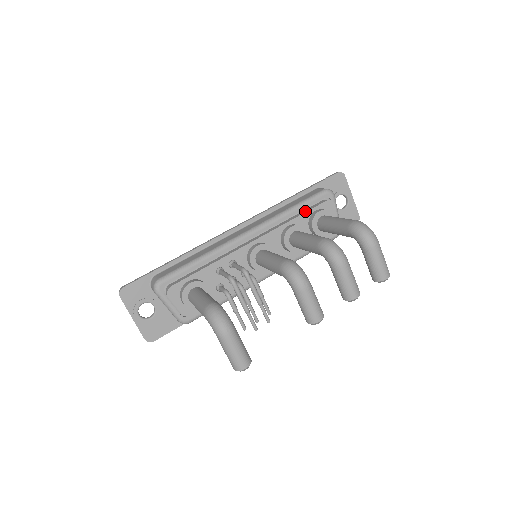
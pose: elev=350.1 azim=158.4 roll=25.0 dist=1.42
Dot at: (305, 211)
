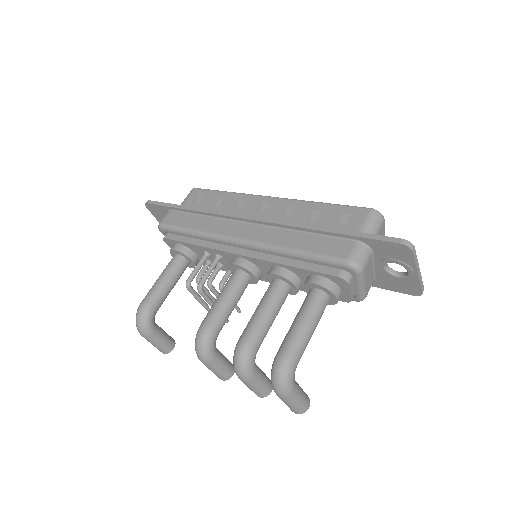
Dot at: (306, 267)
